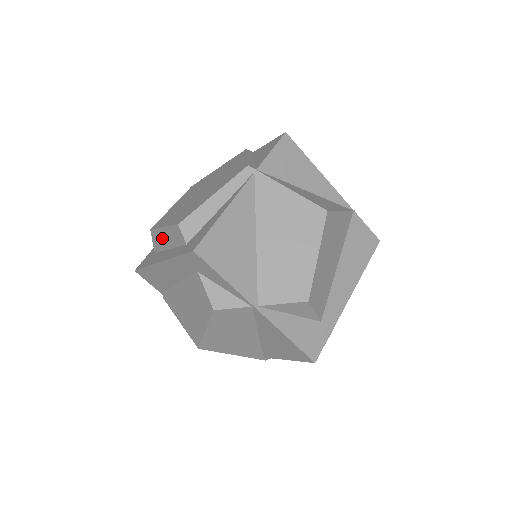
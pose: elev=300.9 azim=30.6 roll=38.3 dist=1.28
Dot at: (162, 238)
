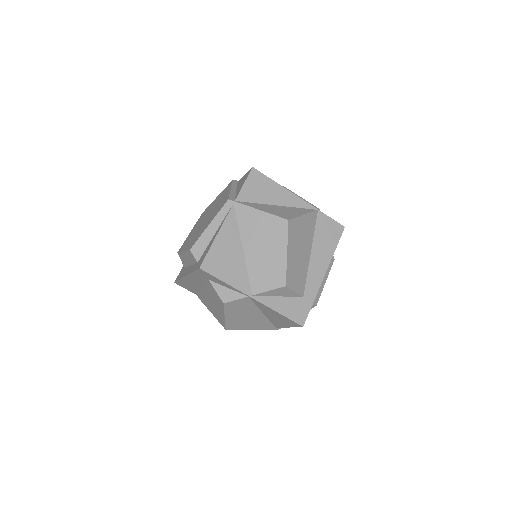
Dot at: (185, 258)
